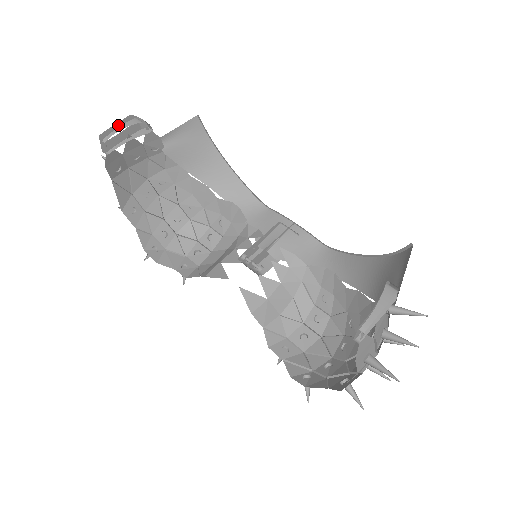
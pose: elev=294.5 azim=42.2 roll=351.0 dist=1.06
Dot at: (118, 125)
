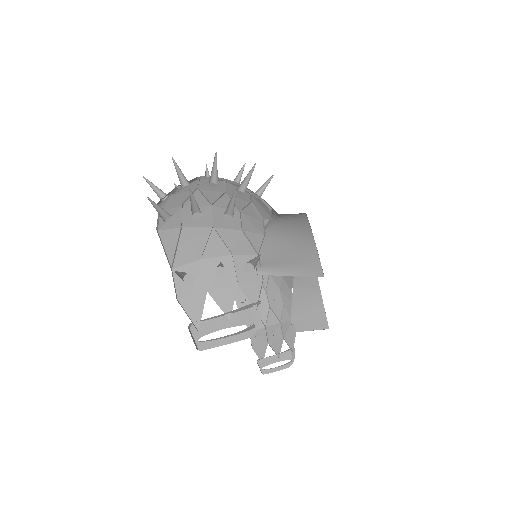
Dot at: (227, 339)
